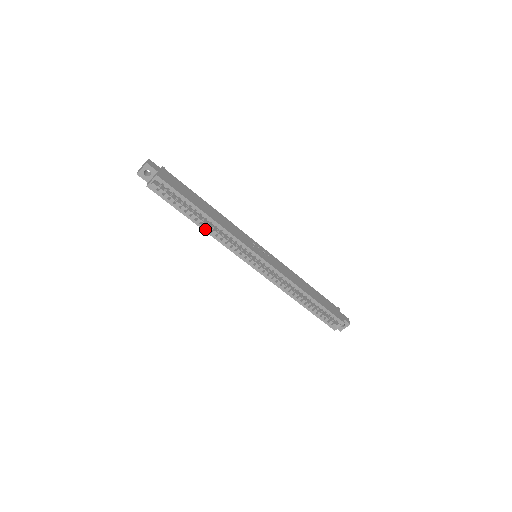
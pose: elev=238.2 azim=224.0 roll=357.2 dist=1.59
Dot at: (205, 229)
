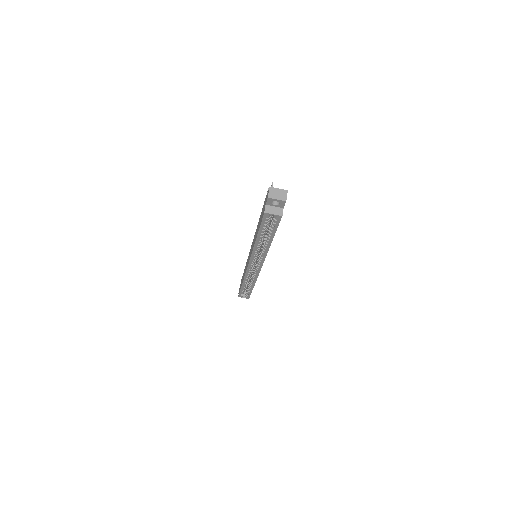
Dot at: (257, 244)
